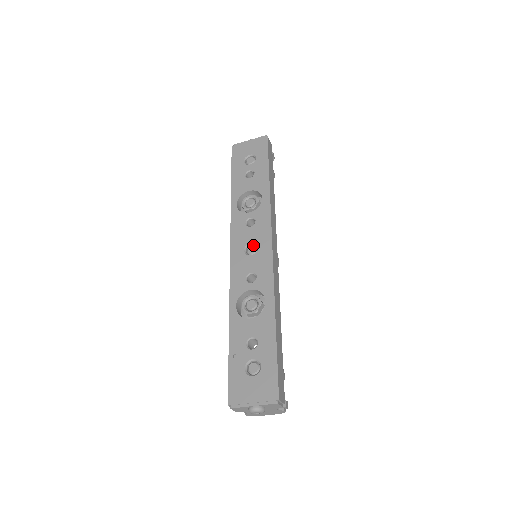
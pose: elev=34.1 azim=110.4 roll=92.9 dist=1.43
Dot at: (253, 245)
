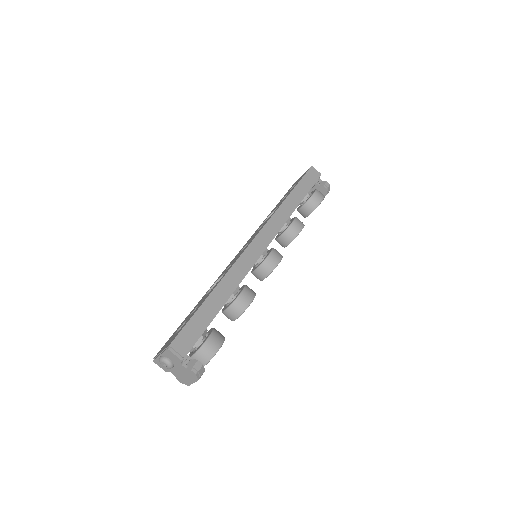
Dot at: occluded
